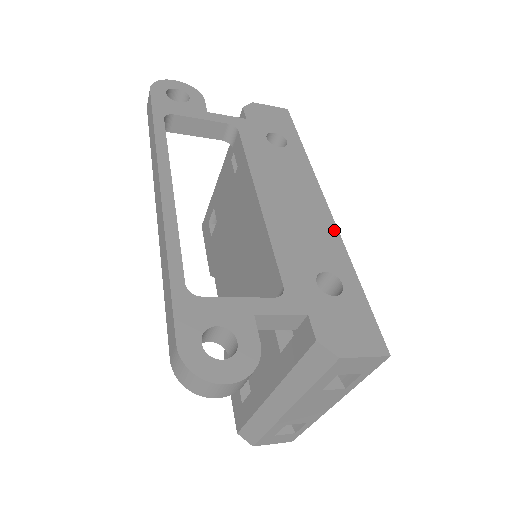
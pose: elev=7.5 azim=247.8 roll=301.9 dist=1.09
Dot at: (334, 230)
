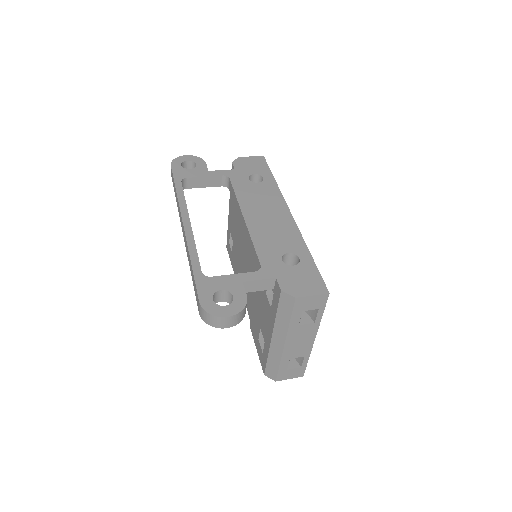
Dot at: (295, 228)
